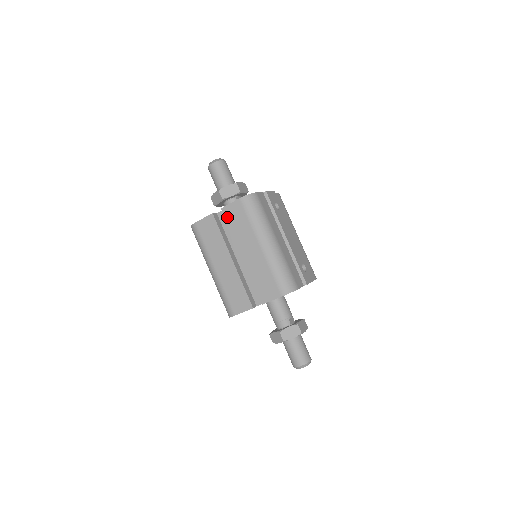
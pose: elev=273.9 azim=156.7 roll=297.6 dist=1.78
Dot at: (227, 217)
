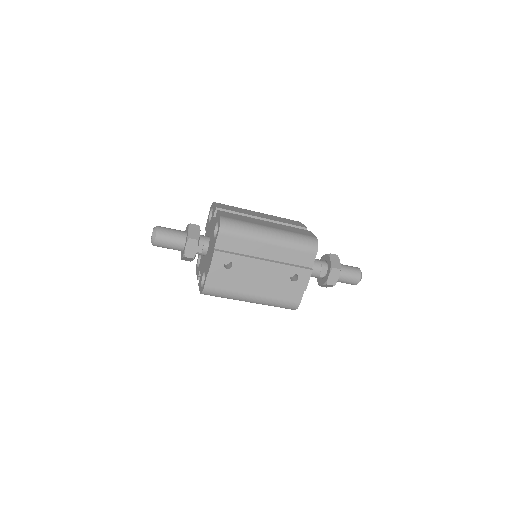
Dot at: occluded
